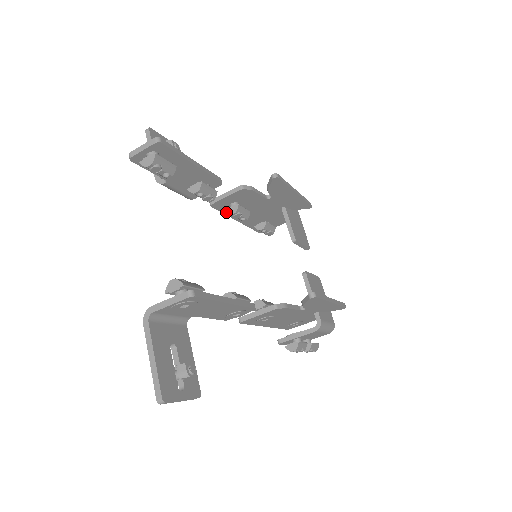
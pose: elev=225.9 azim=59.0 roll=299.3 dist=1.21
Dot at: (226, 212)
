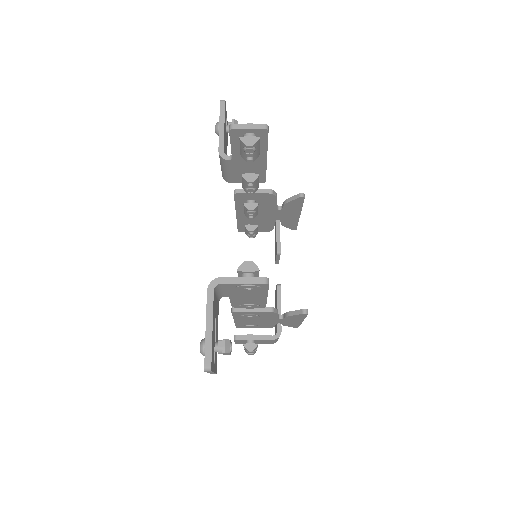
Dot at: (238, 204)
